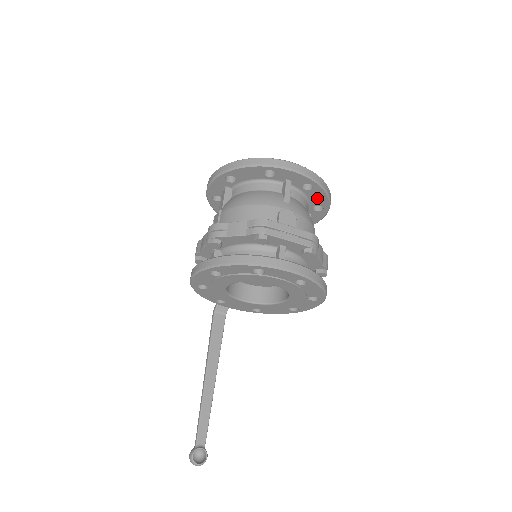
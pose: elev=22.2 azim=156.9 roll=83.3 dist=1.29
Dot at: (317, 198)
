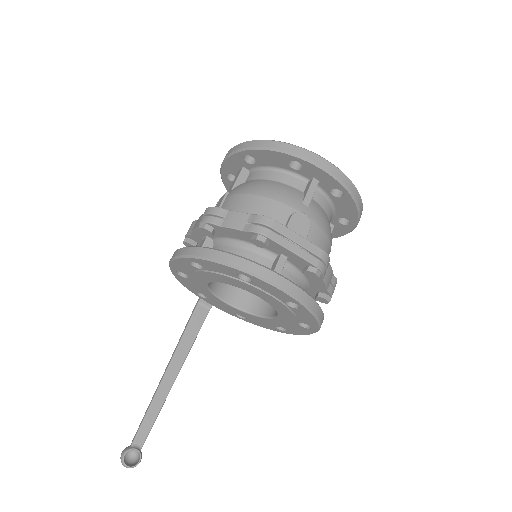
Dot at: (345, 209)
